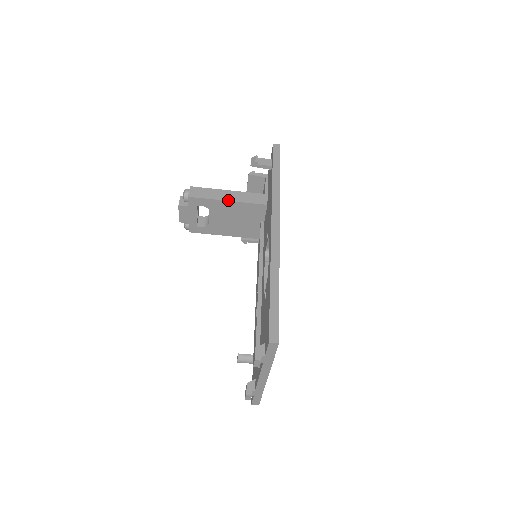
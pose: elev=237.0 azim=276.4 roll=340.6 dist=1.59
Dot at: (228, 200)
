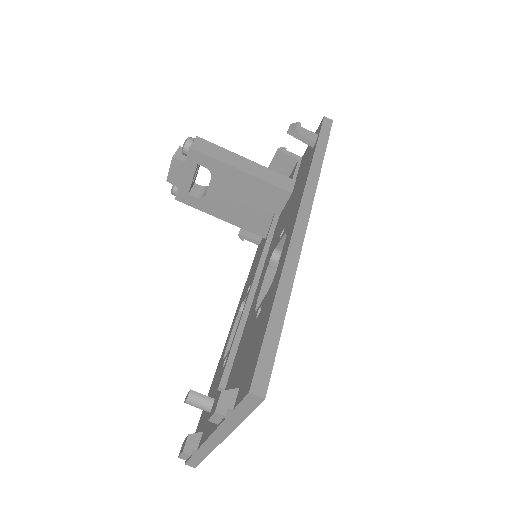
Dot at: (242, 170)
